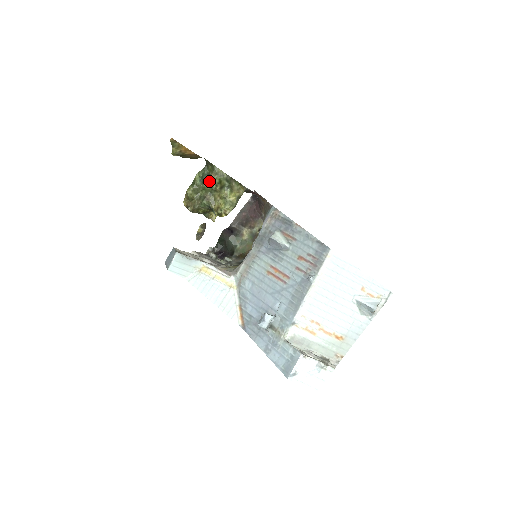
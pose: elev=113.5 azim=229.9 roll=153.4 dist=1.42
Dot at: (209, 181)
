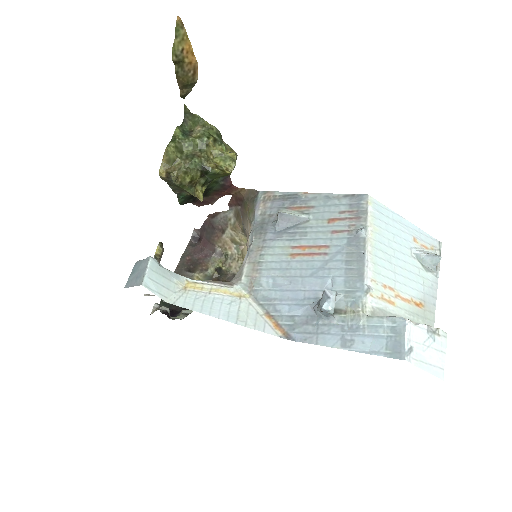
Dot at: (195, 136)
